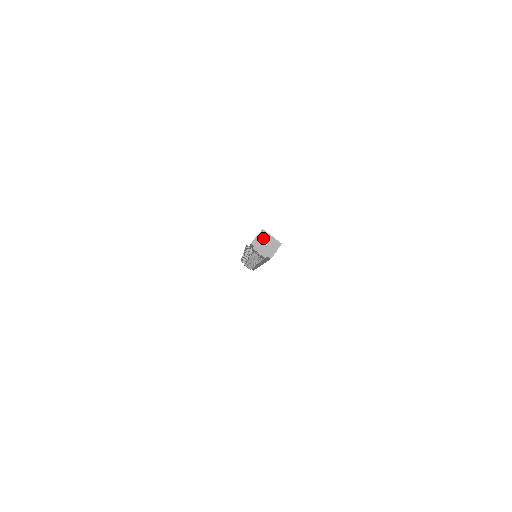
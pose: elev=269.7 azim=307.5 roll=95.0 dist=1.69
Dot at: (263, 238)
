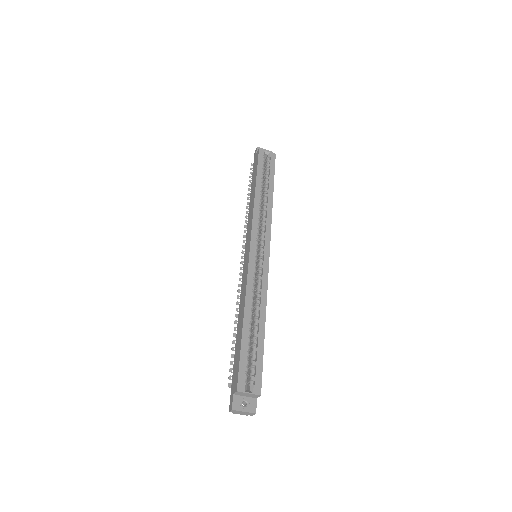
Dot at: (240, 394)
